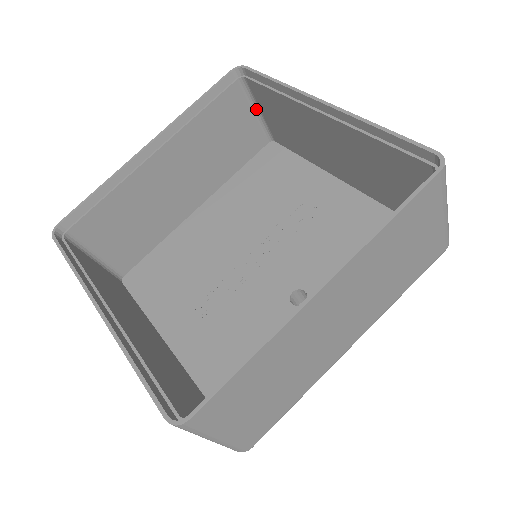
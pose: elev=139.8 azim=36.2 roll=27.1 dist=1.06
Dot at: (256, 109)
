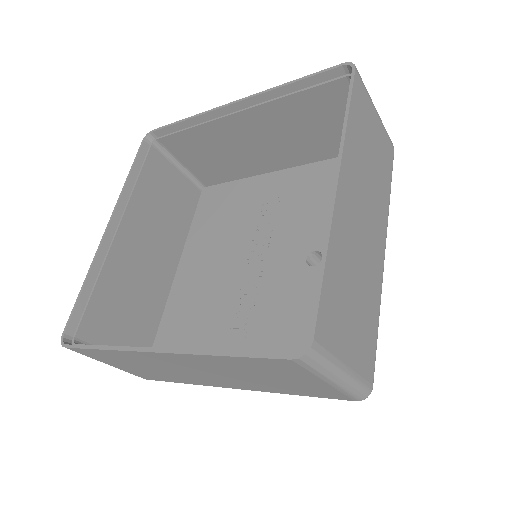
Dot at: (178, 165)
